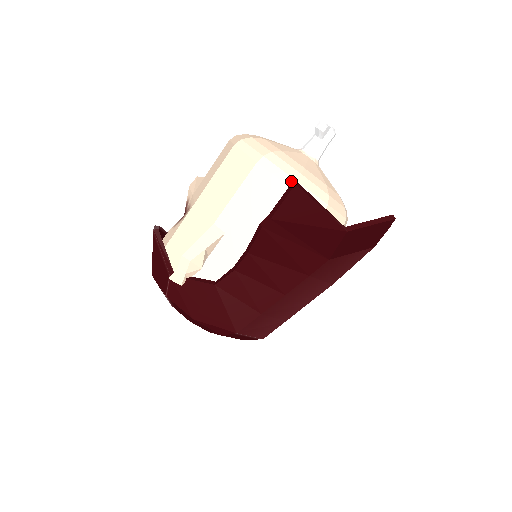
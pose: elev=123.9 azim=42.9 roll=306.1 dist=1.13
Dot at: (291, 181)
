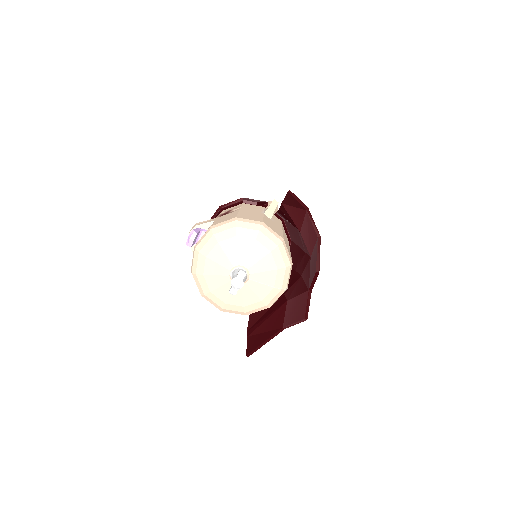
Dot at: occluded
